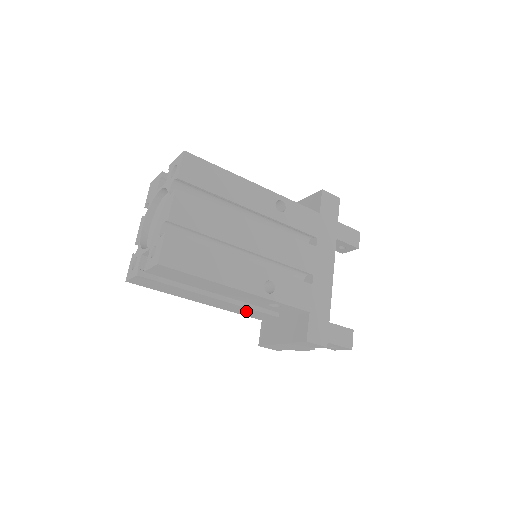
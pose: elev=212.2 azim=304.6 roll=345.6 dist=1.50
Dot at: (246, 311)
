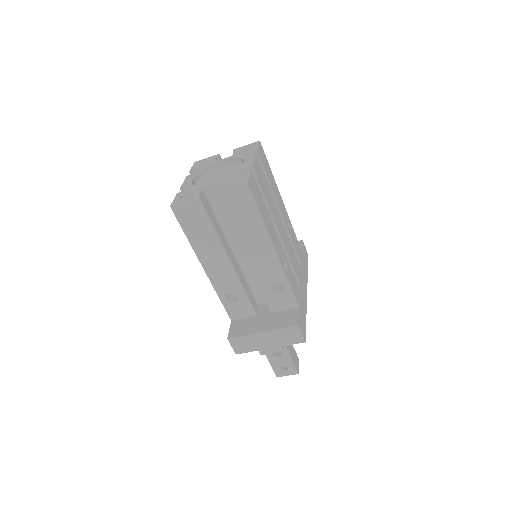
Dot at: (230, 300)
